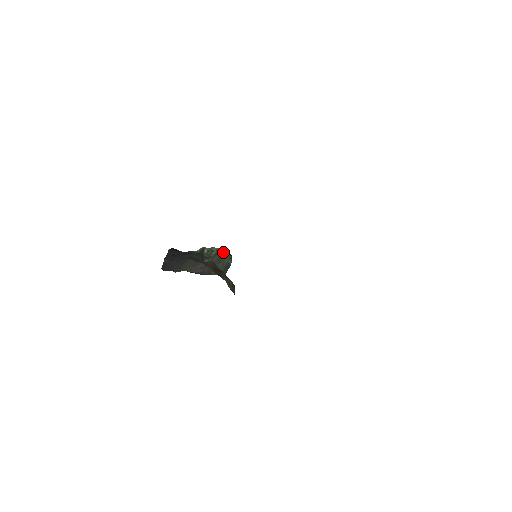
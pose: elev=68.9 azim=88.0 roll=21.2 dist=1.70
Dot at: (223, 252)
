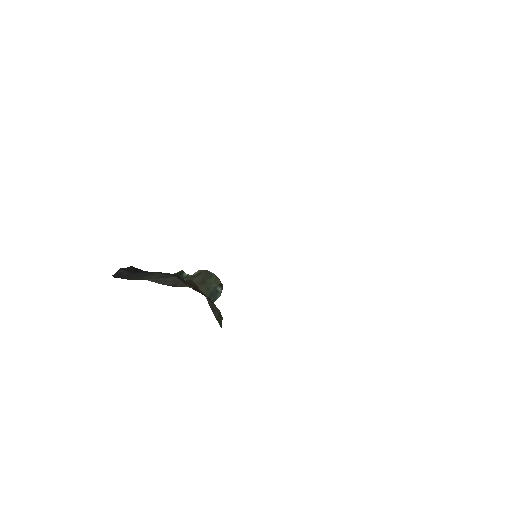
Dot at: (210, 274)
